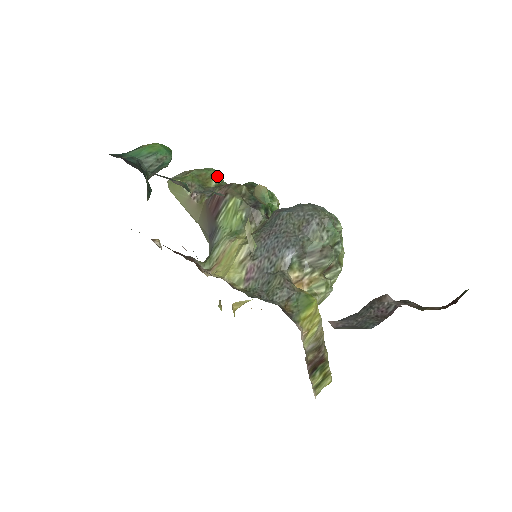
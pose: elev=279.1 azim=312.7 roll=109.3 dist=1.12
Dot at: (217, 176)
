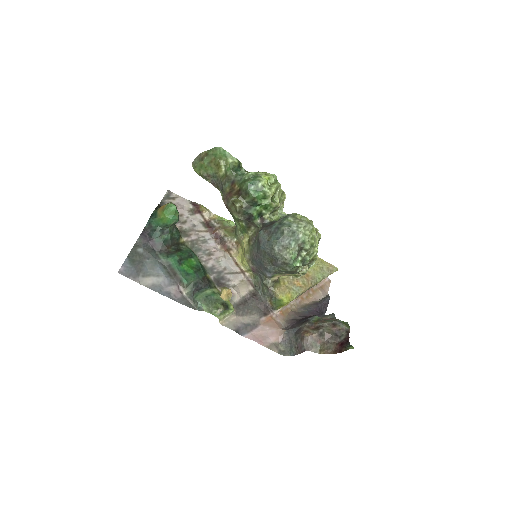
Dot at: (224, 156)
